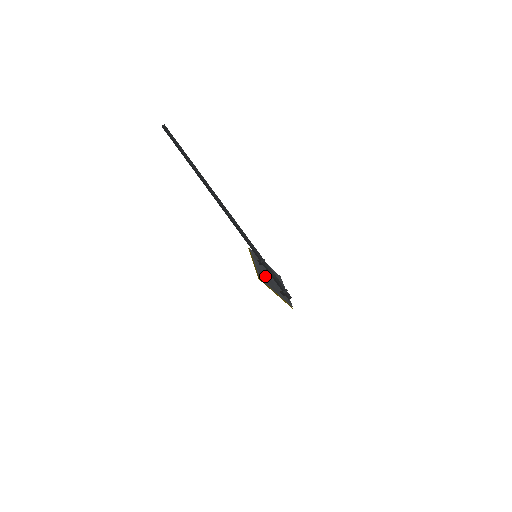
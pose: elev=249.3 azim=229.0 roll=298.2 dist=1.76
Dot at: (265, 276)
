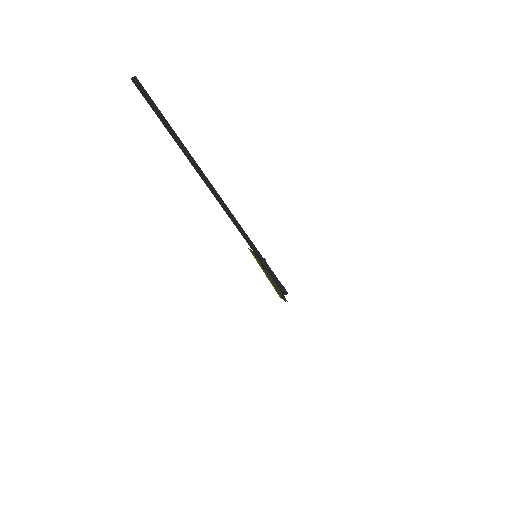
Dot at: (273, 283)
